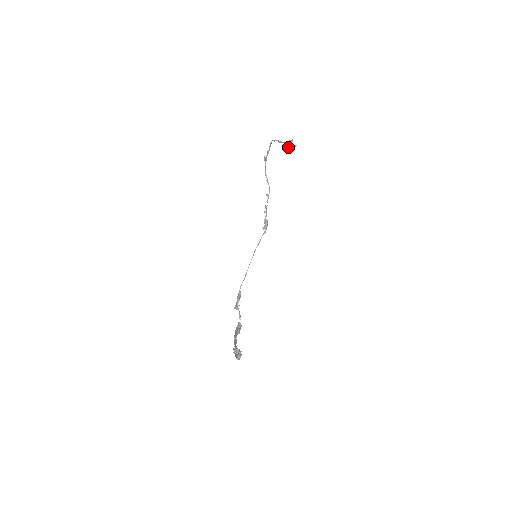
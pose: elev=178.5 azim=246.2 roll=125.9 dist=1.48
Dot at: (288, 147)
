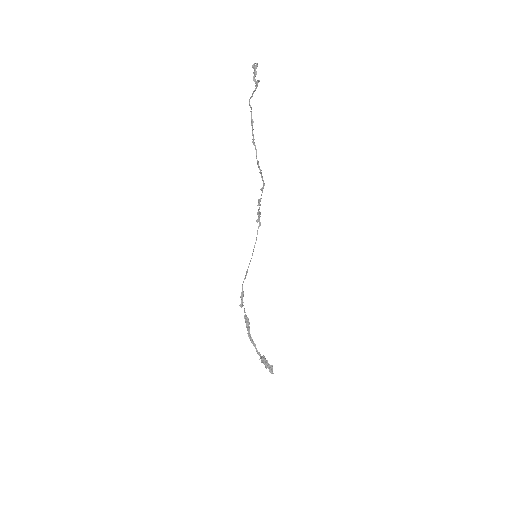
Dot at: occluded
